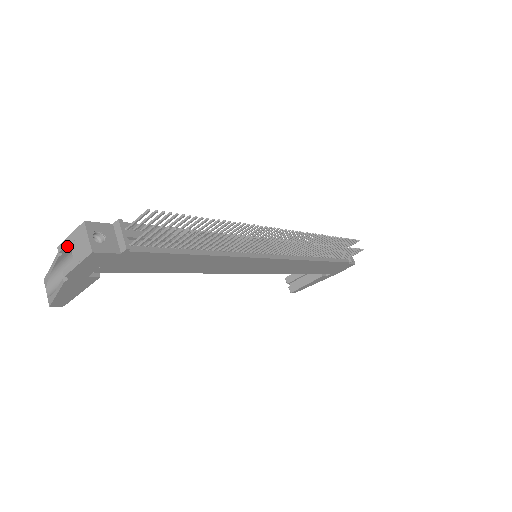
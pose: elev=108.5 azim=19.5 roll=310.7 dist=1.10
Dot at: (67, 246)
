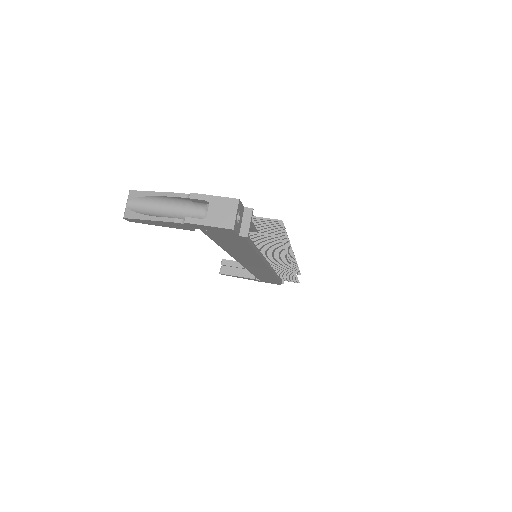
Dot at: (202, 200)
